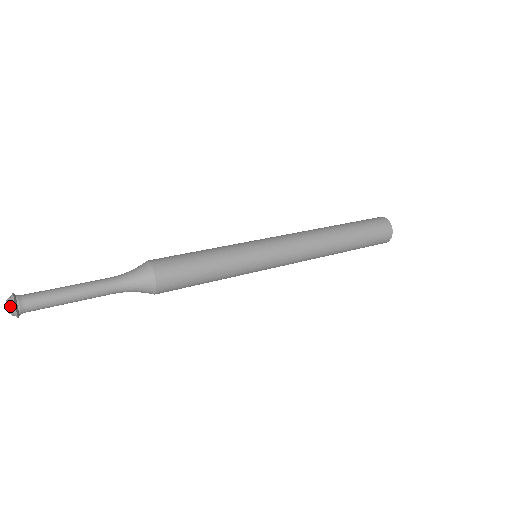
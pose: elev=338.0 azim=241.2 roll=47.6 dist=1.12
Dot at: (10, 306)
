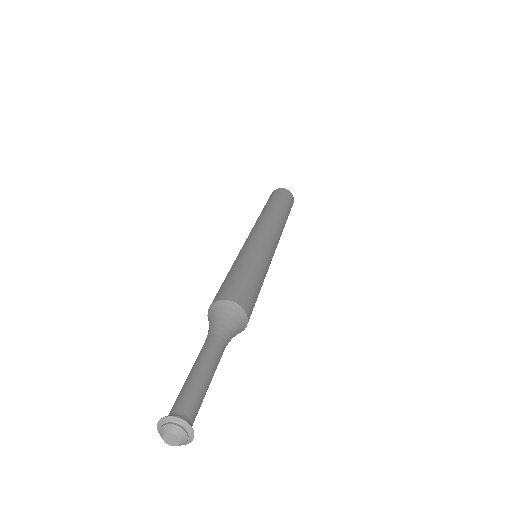
Dot at: (180, 429)
